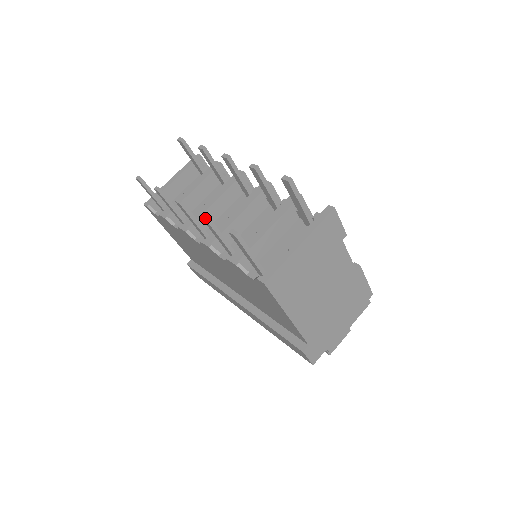
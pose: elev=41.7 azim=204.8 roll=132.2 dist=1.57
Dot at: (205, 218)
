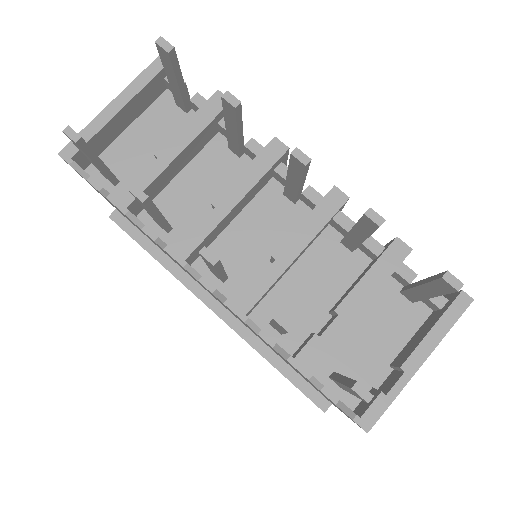
Dot at: occluded
